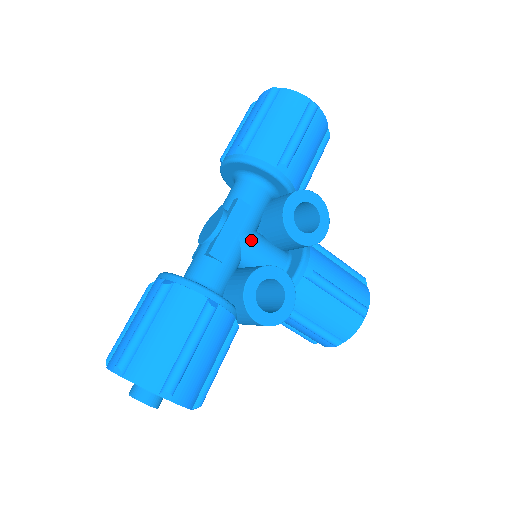
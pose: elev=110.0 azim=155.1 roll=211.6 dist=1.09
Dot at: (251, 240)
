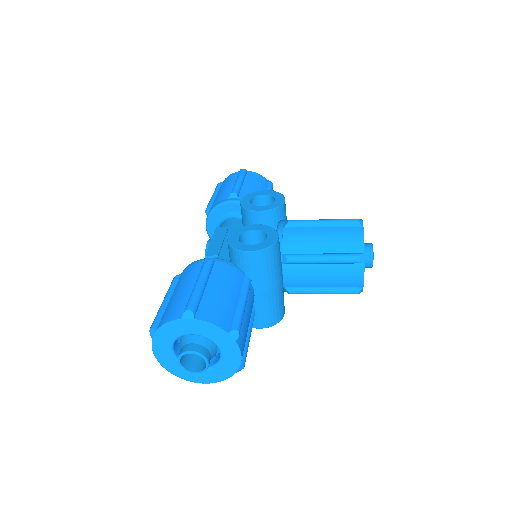
Dot at: occluded
